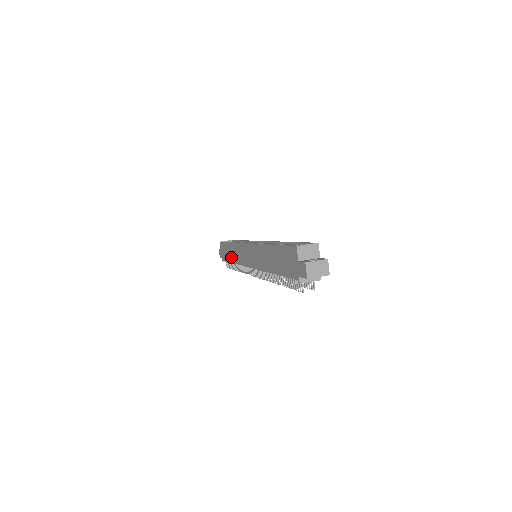
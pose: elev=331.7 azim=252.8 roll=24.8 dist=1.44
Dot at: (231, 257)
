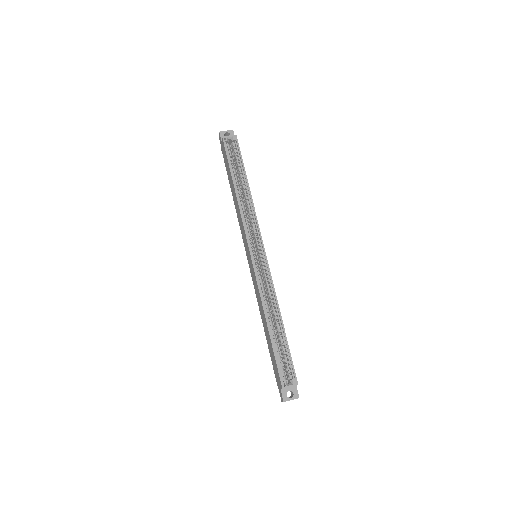
Dot at: (232, 192)
